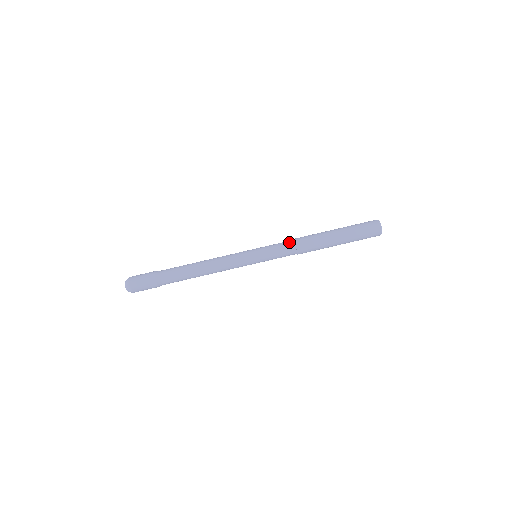
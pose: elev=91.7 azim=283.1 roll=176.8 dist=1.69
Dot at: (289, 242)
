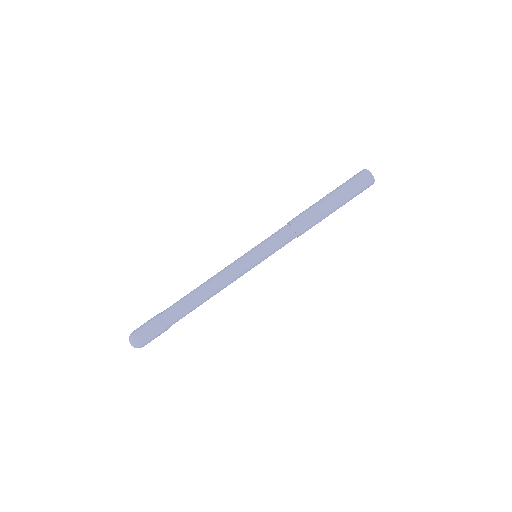
Dot at: (283, 227)
